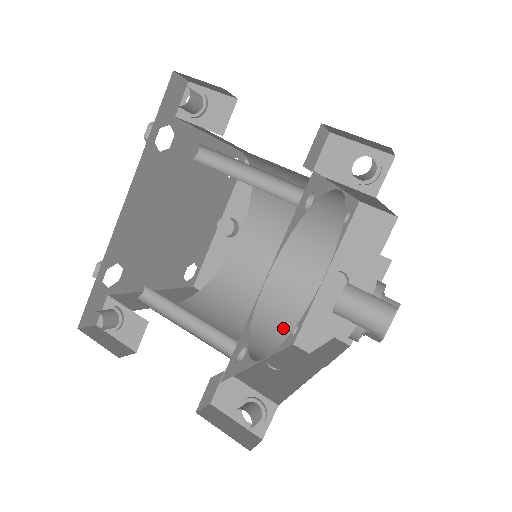
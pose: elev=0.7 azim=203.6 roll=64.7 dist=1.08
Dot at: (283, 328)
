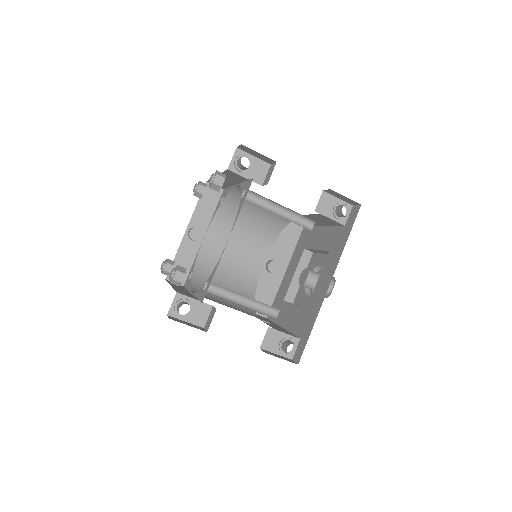
Dot at: occluded
